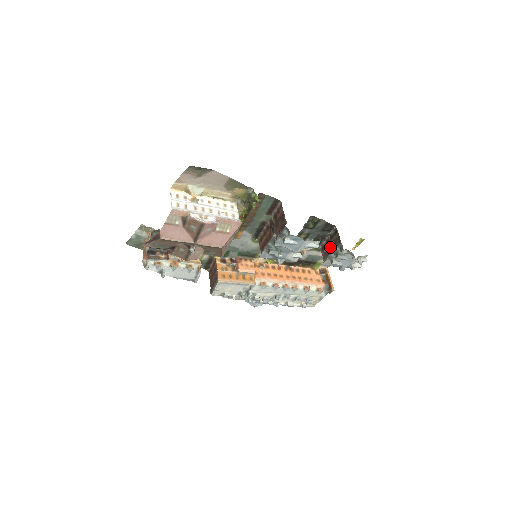
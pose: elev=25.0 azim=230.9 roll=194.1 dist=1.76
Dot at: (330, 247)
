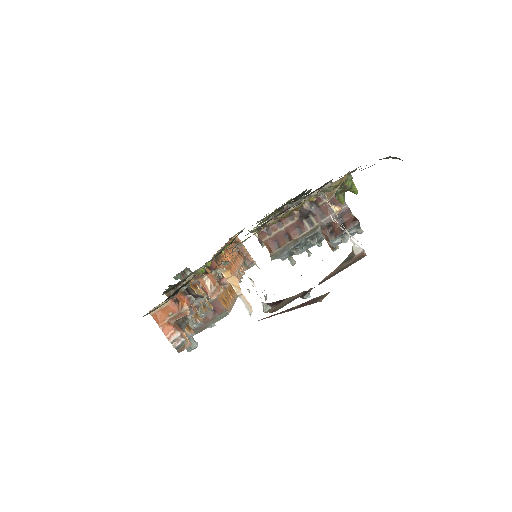
Dot at: occluded
